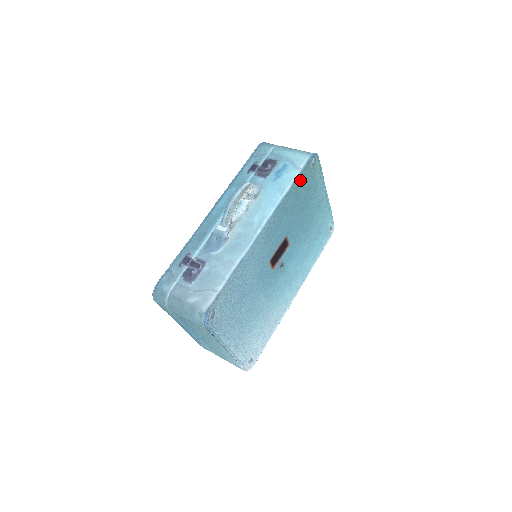
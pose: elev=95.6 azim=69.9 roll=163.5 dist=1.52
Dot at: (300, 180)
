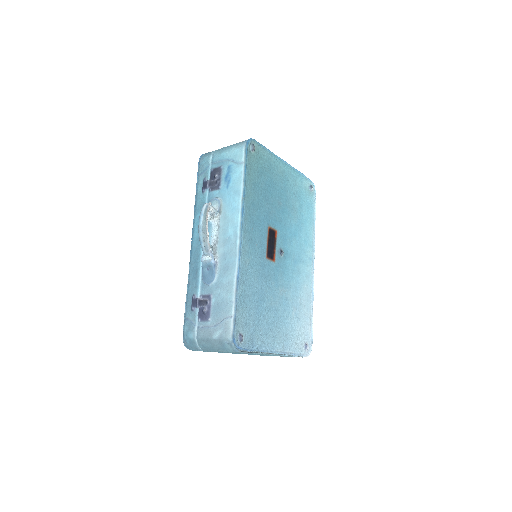
Dot at: (249, 172)
